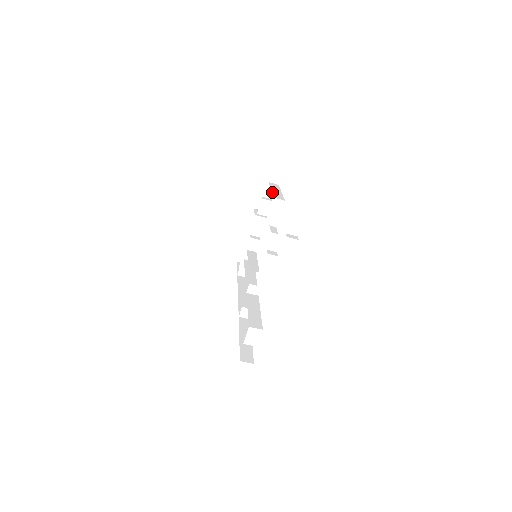
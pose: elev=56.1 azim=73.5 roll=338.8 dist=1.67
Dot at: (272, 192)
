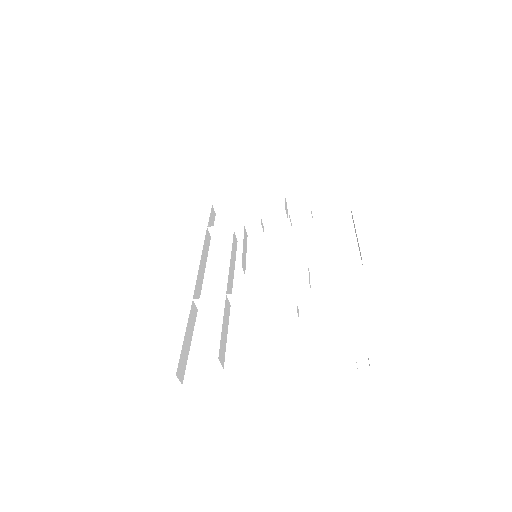
Dot at: occluded
